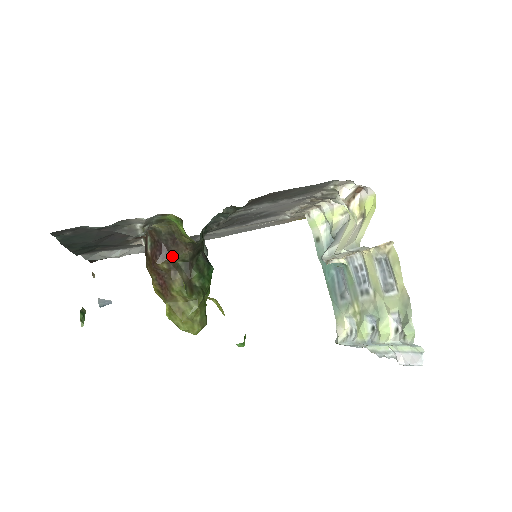
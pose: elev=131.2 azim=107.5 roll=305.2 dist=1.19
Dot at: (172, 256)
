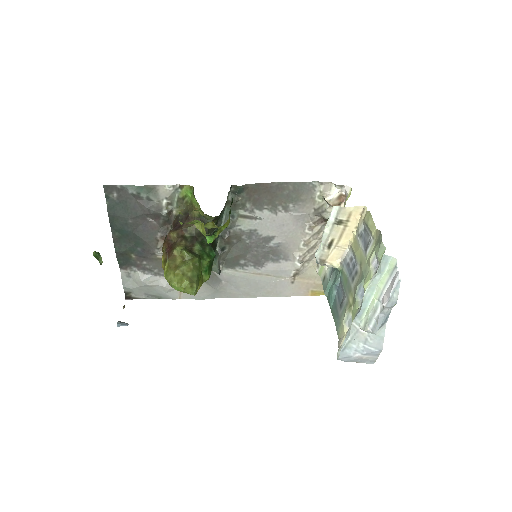
Dot at: (183, 229)
